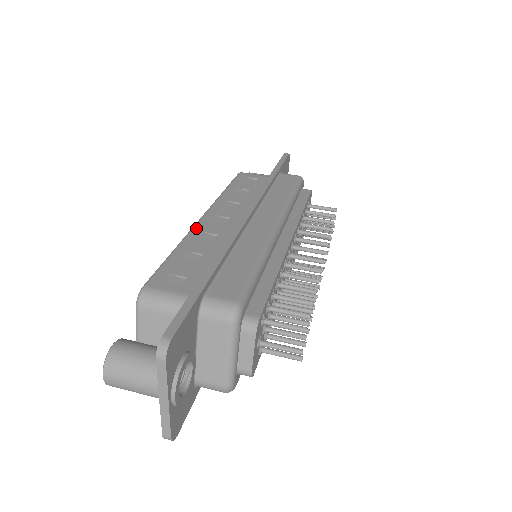
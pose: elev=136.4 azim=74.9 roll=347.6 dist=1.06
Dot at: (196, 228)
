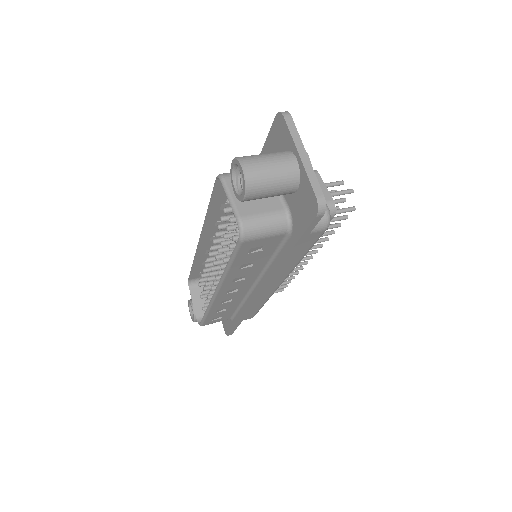
Dot at: (206, 227)
